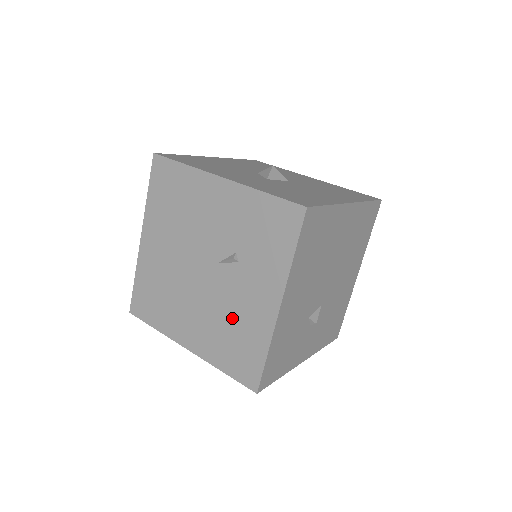
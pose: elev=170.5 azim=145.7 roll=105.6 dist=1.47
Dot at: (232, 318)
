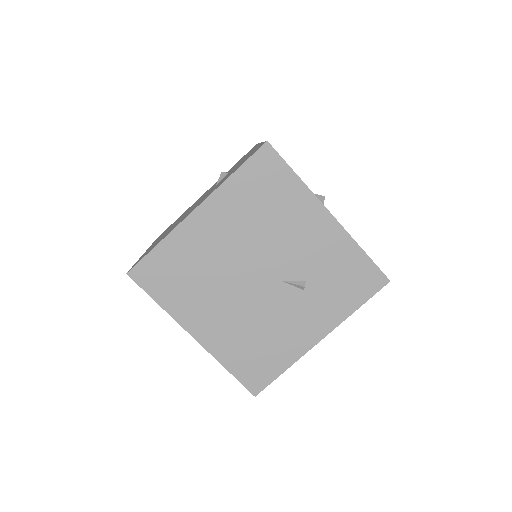
Dot at: (267, 331)
